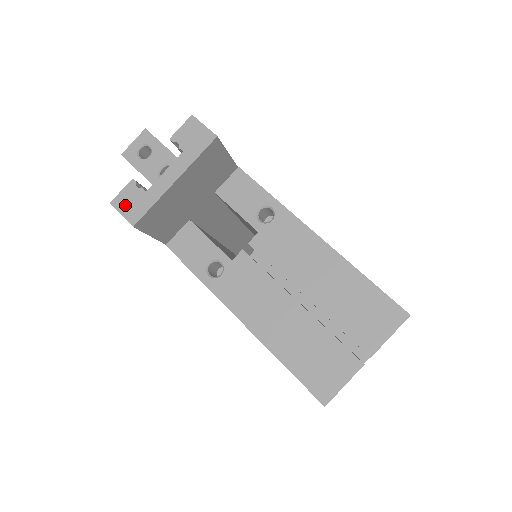
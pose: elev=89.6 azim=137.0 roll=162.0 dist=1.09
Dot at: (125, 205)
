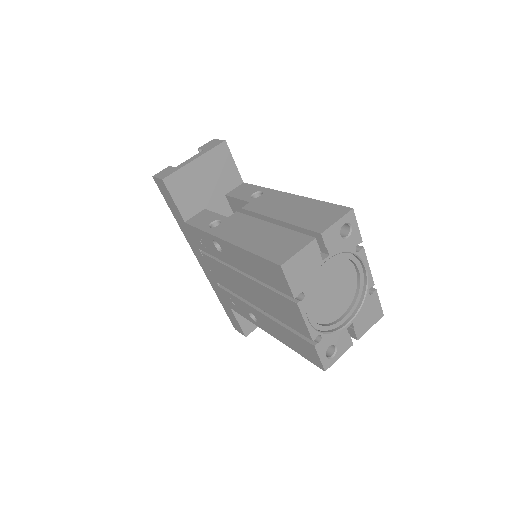
Dot at: (161, 174)
